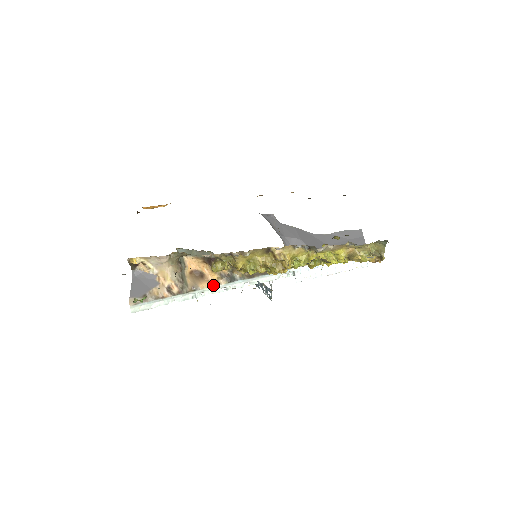
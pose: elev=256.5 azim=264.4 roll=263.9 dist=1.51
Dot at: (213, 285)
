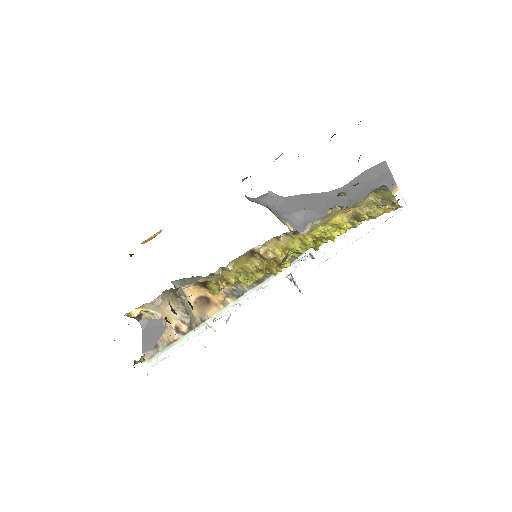
Dot at: (221, 307)
